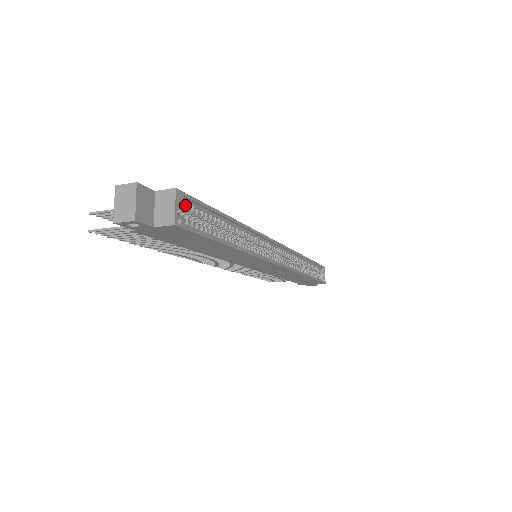
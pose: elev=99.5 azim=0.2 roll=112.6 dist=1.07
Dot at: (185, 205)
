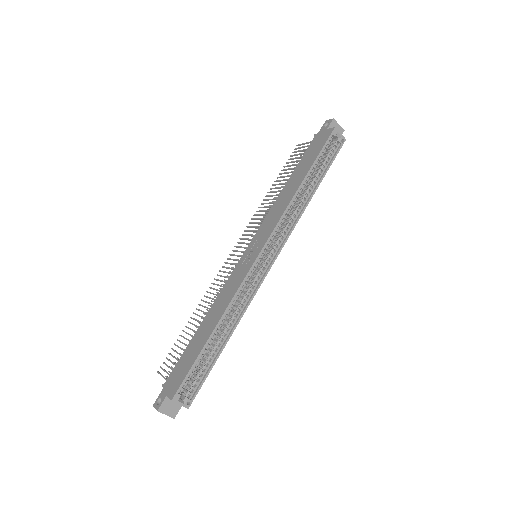
Dot at: (183, 389)
